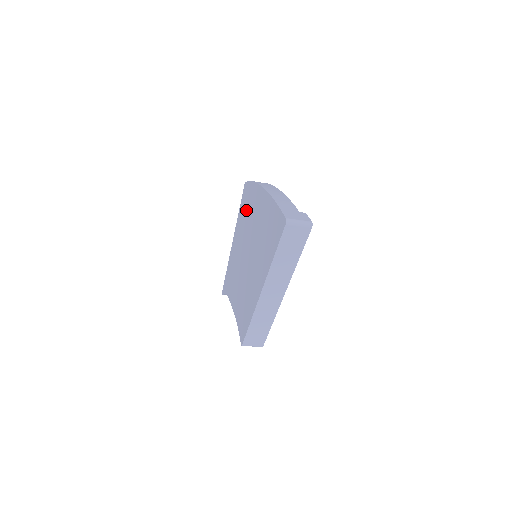
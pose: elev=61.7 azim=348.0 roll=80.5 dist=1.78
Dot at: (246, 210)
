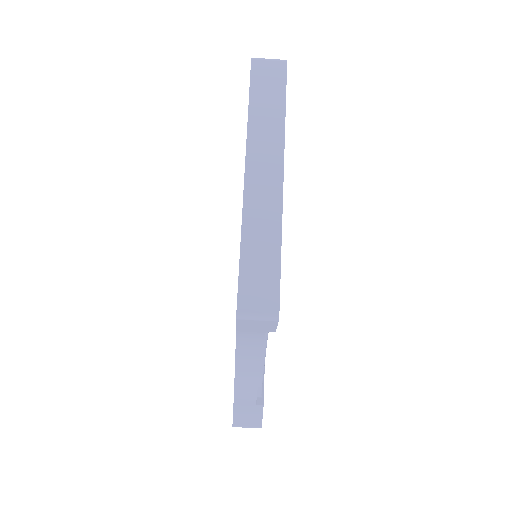
Dot at: occluded
